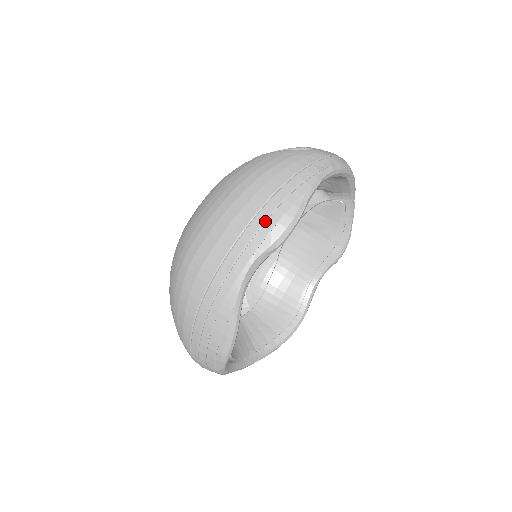
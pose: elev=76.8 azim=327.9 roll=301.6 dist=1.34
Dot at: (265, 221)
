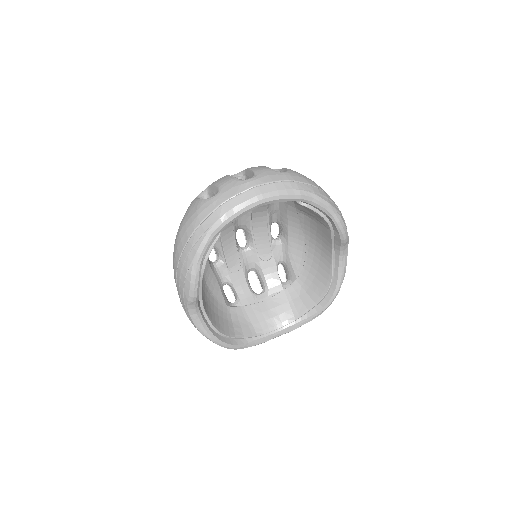
Dot at: (179, 282)
